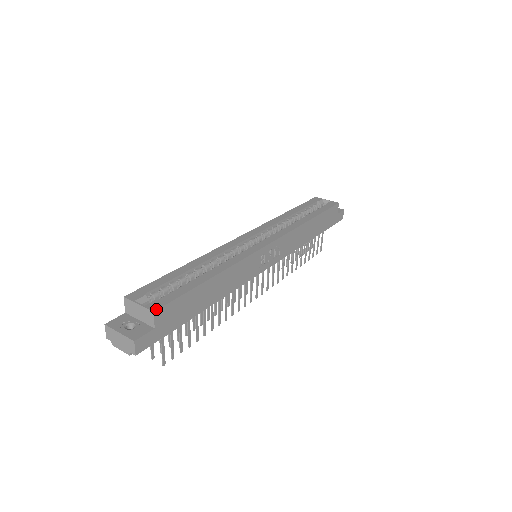
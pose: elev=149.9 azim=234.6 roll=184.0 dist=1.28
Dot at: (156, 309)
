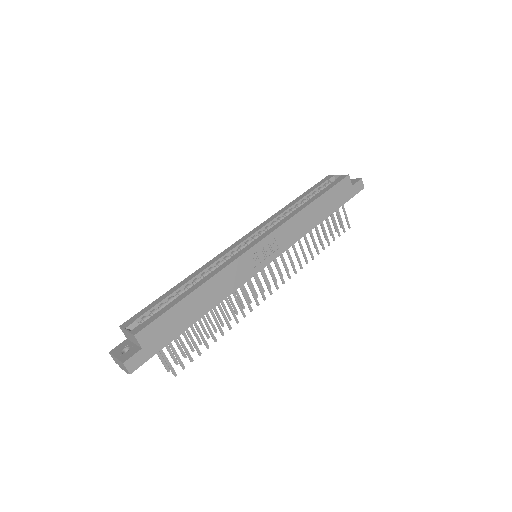
Dot at: (137, 332)
